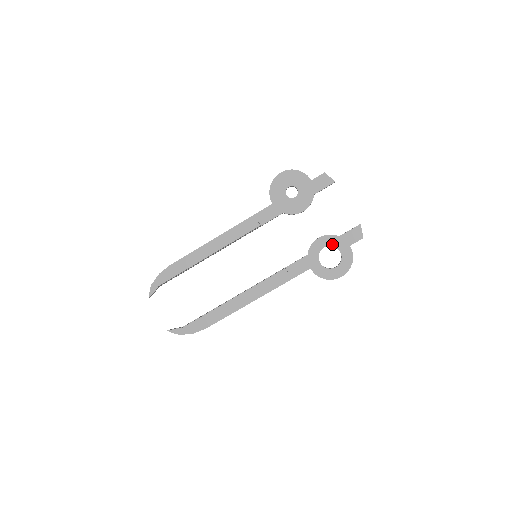
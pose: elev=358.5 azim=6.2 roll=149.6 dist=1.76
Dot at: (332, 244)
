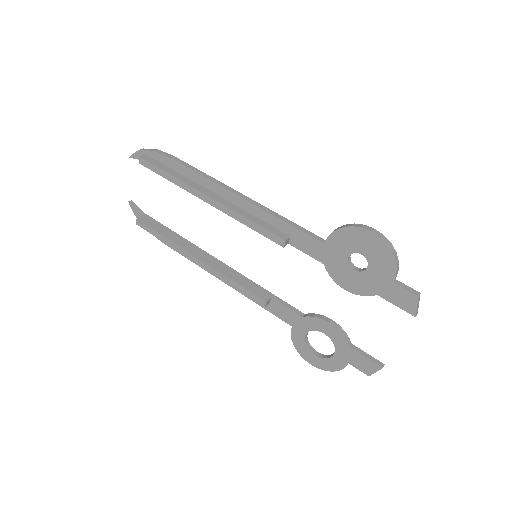
Dot at: (335, 342)
